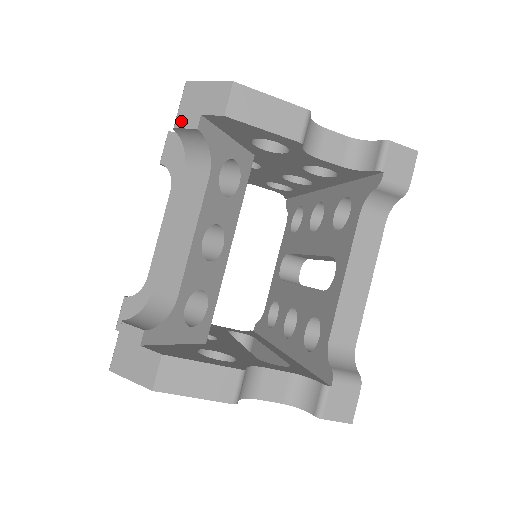
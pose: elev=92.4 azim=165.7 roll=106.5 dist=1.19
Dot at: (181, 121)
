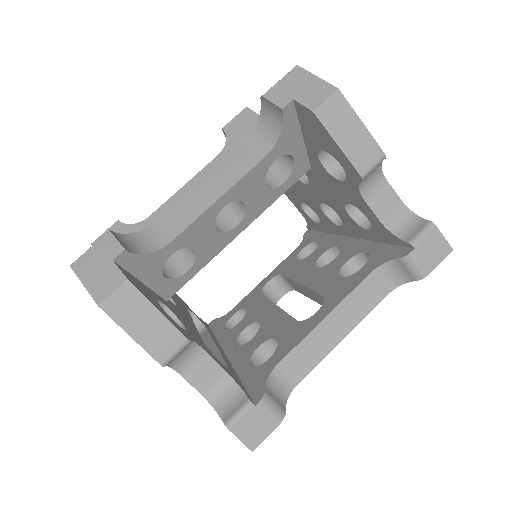
Dot at: (272, 94)
